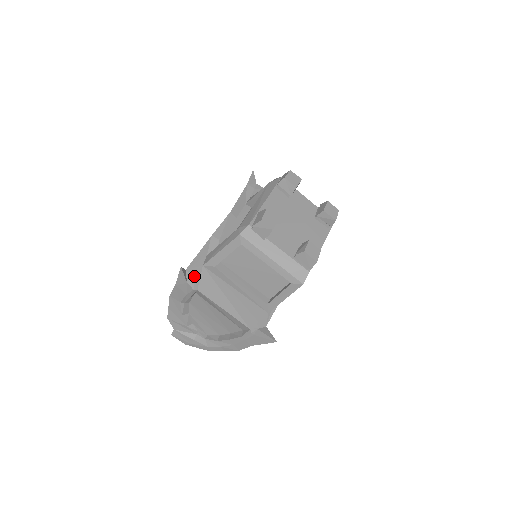
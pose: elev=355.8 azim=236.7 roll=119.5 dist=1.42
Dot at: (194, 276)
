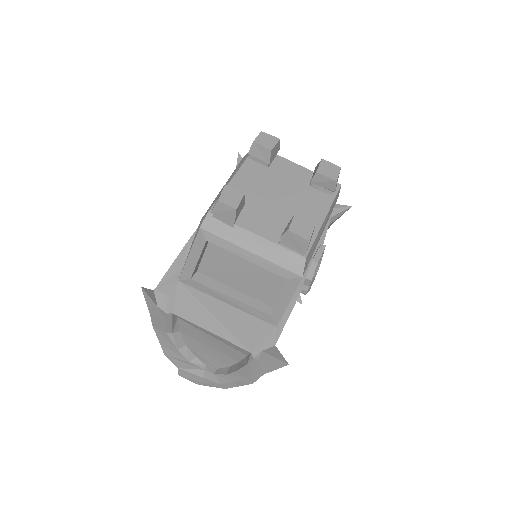
Dot at: (166, 296)
